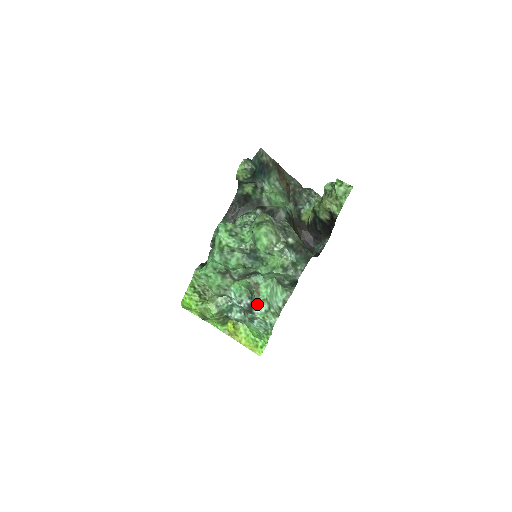
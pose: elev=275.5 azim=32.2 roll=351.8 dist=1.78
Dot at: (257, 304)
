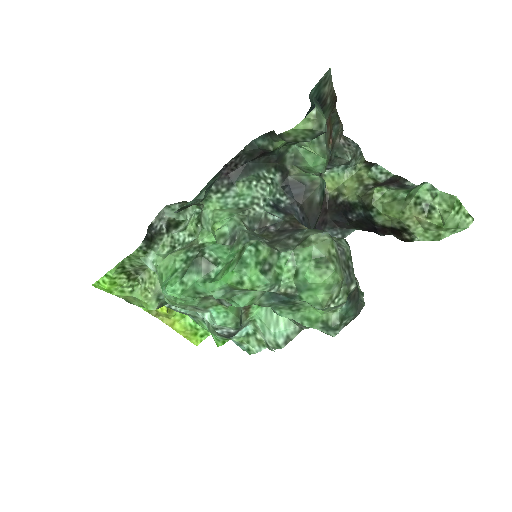
Dot at: (240, 329)
